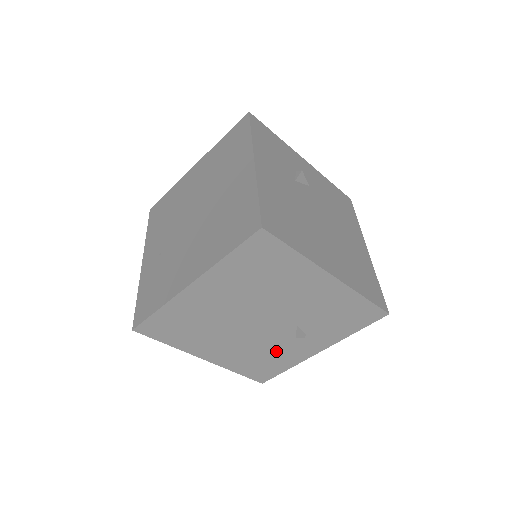
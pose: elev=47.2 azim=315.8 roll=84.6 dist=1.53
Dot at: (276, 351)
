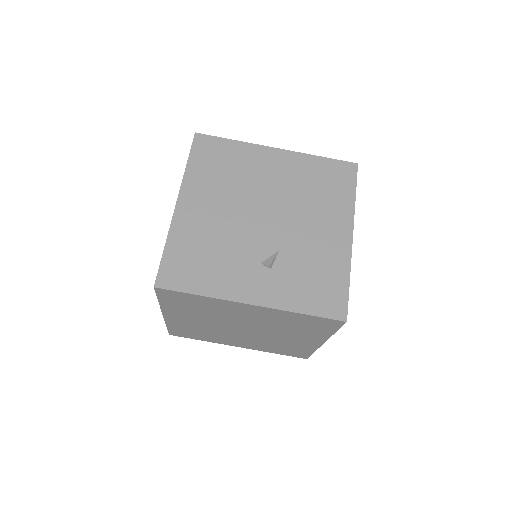
Dot at: (227, 260)
